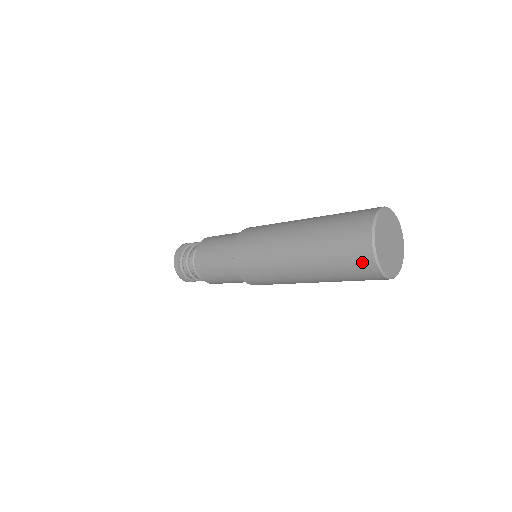
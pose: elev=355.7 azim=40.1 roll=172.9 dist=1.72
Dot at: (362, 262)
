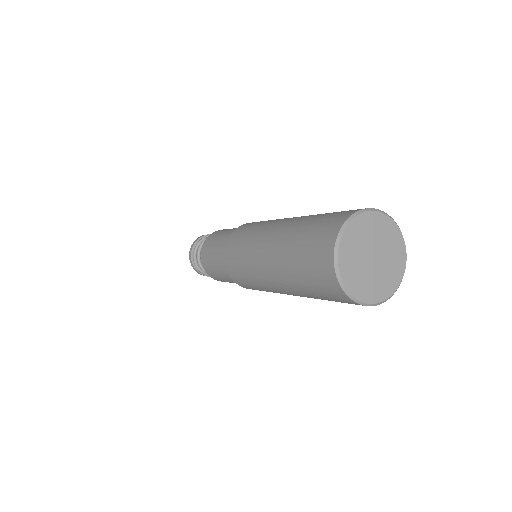
Dot at: (329, 287)
